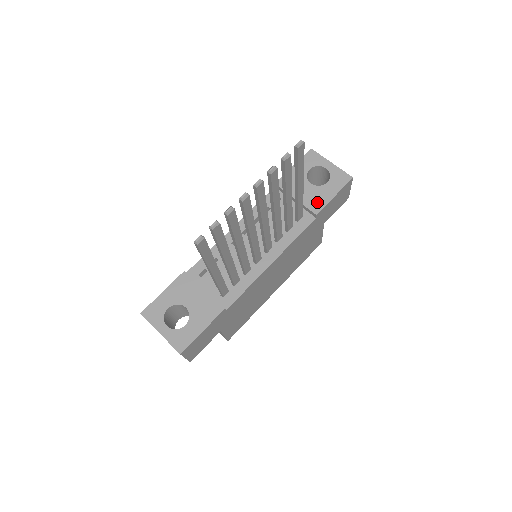
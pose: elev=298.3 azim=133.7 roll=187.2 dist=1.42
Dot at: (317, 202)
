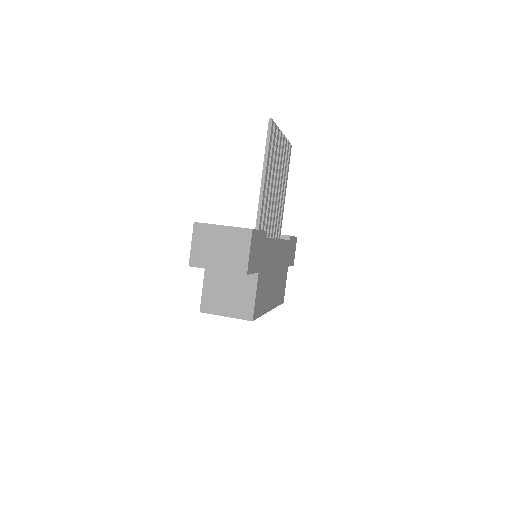
Dot at: occluded
